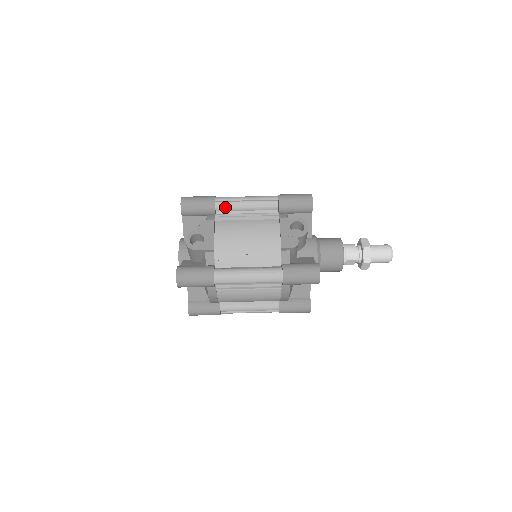
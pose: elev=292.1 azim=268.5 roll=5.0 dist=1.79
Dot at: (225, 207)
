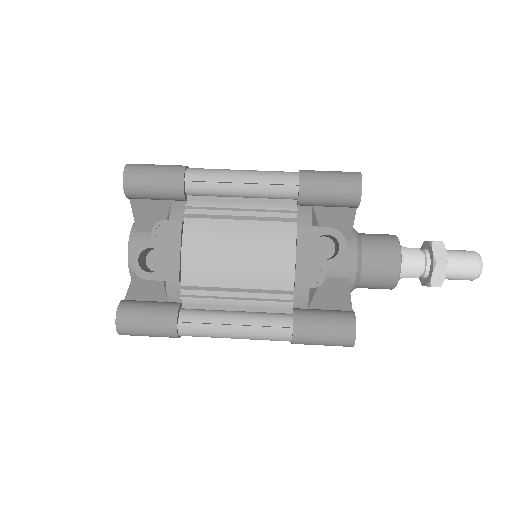
Dot at: (203, 191)
